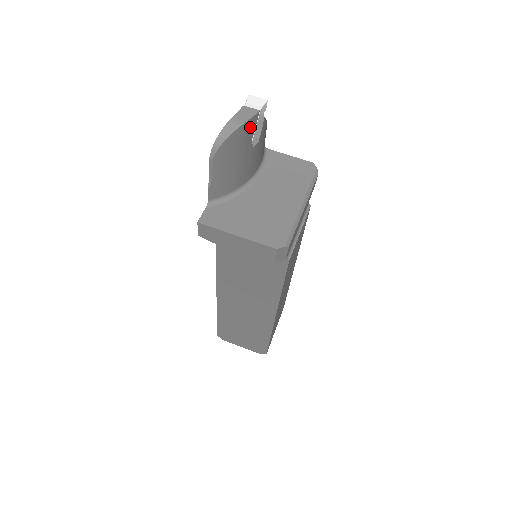
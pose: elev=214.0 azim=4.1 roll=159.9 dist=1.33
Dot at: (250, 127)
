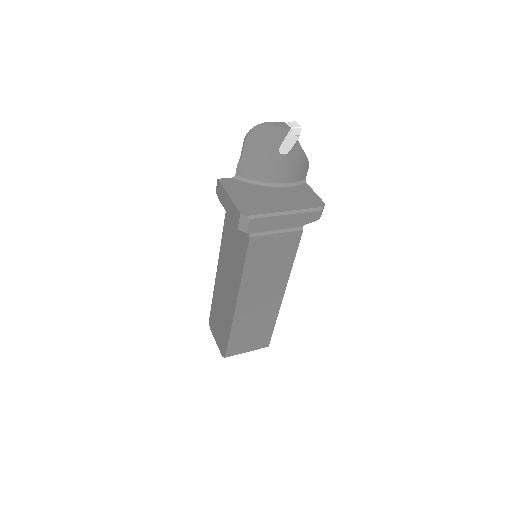
Dot at: (279, 134)
